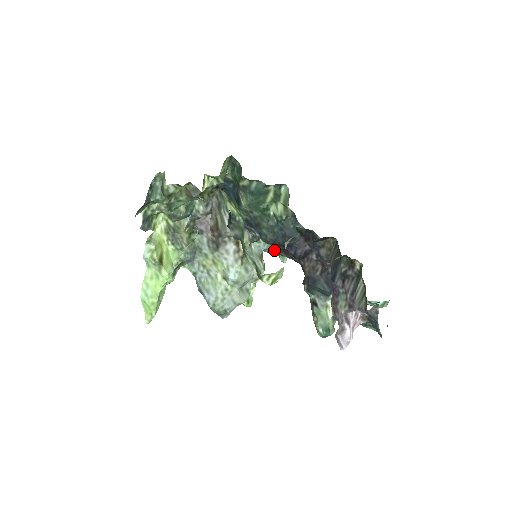
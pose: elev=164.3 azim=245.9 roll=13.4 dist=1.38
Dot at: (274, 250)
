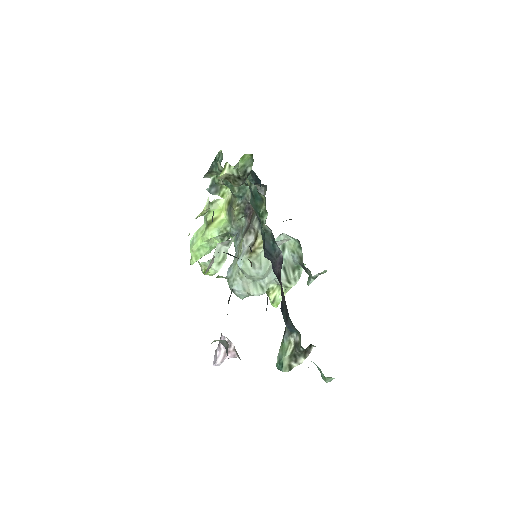
Dot at: (305, 268)
